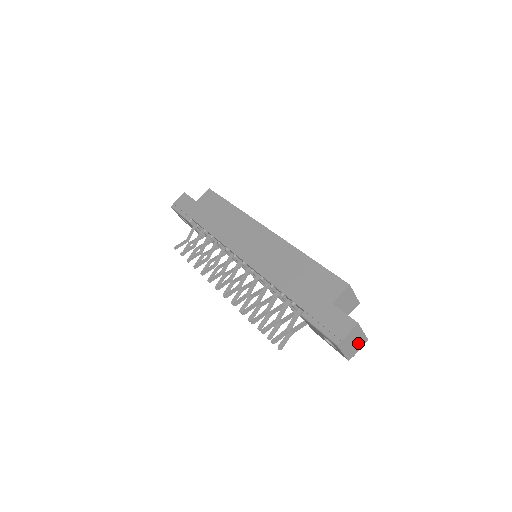
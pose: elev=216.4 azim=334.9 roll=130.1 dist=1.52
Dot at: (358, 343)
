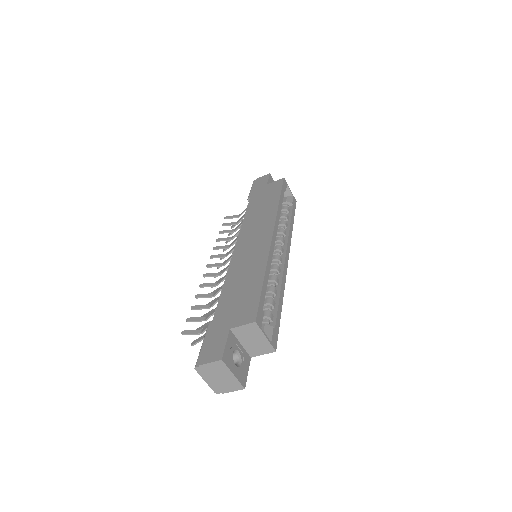
Dot at: (228, 383)
